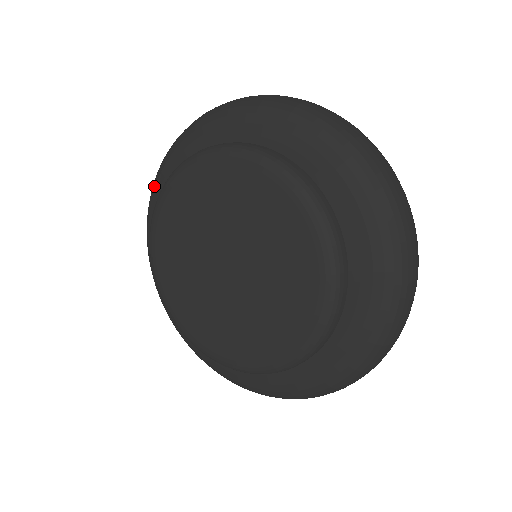
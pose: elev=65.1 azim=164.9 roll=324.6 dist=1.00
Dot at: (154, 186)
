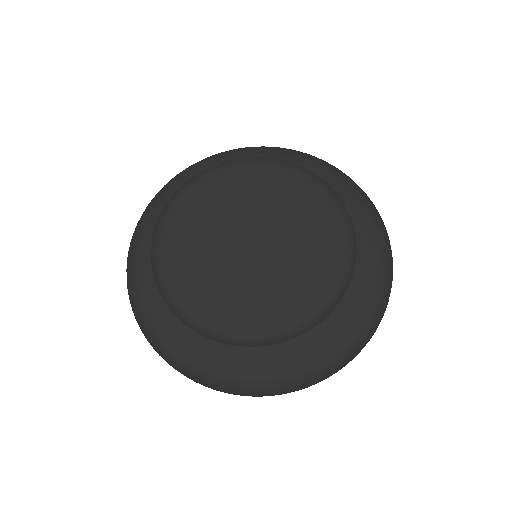
Dot at: (189, 169)
